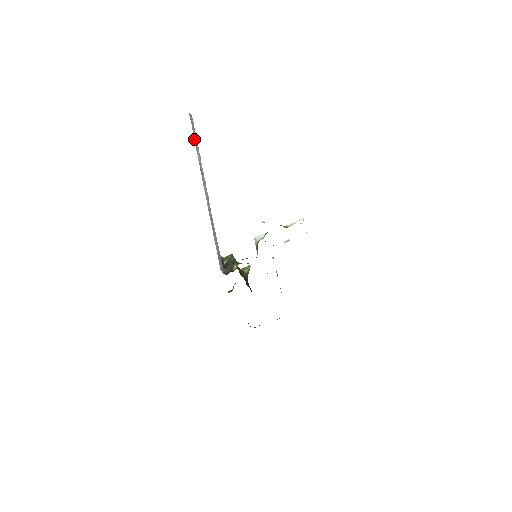
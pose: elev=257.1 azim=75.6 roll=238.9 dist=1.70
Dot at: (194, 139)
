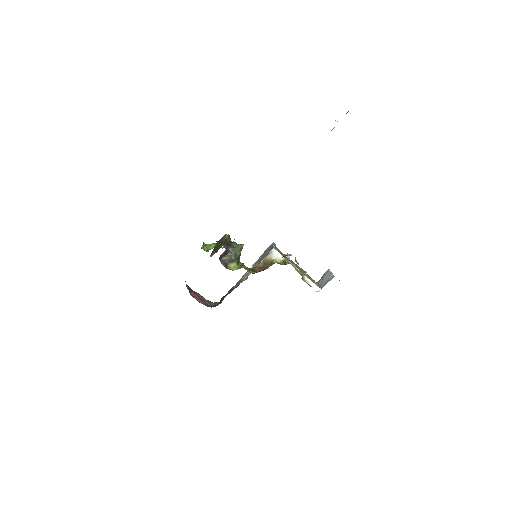
Dot at: occluded
